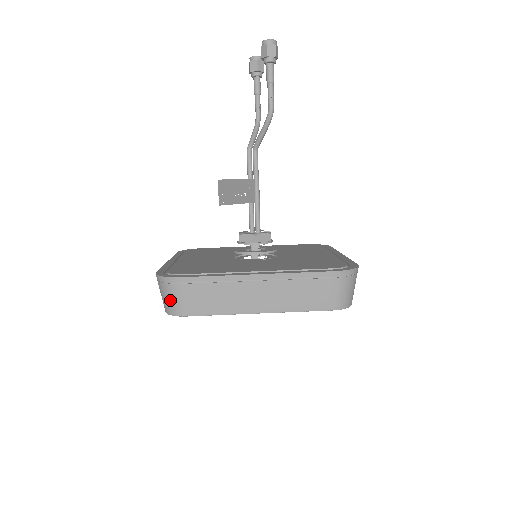
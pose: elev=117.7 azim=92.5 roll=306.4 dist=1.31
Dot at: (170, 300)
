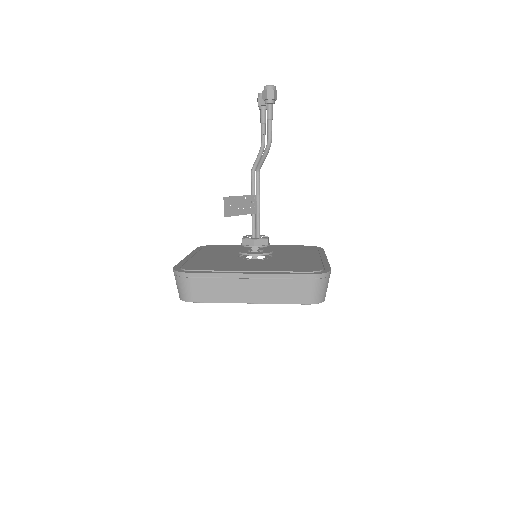
Dot at: (182, 289)
